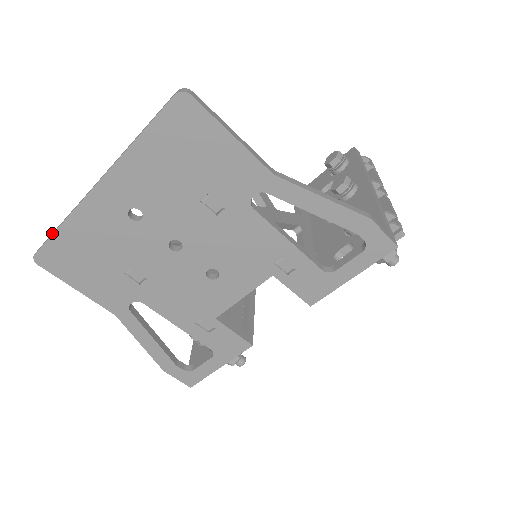
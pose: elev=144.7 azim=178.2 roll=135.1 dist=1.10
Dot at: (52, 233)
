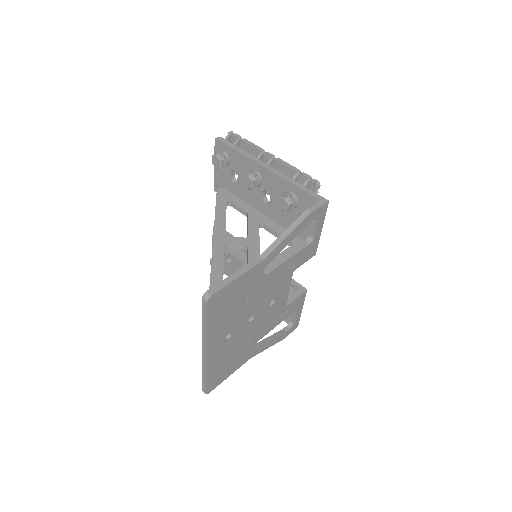
Dot at: (203, 381)
